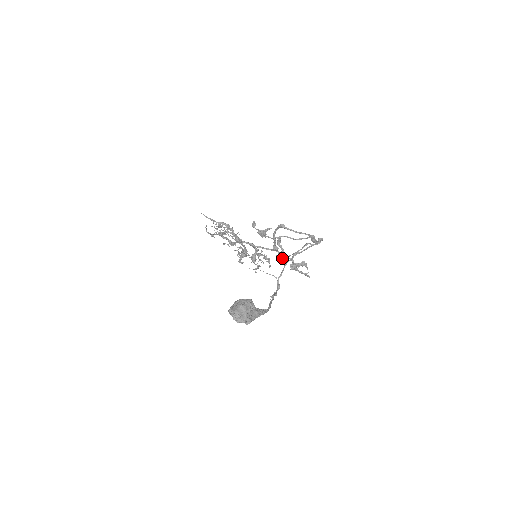
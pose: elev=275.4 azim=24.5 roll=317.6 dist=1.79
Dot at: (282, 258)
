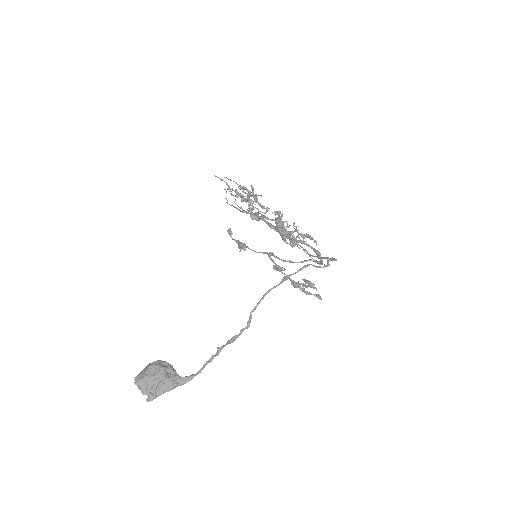
Dot at: occluded
